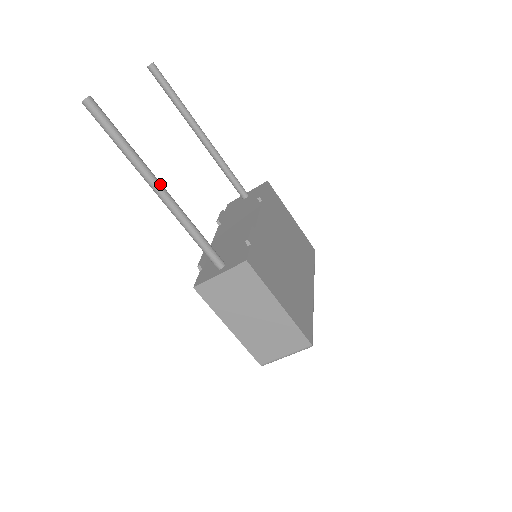
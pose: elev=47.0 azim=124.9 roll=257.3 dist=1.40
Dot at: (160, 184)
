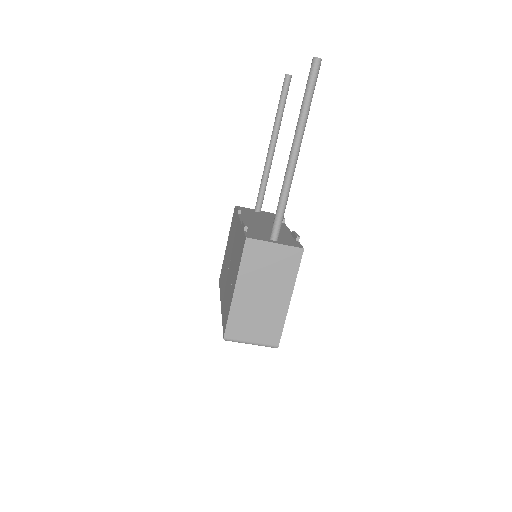
Dot at: occluded
